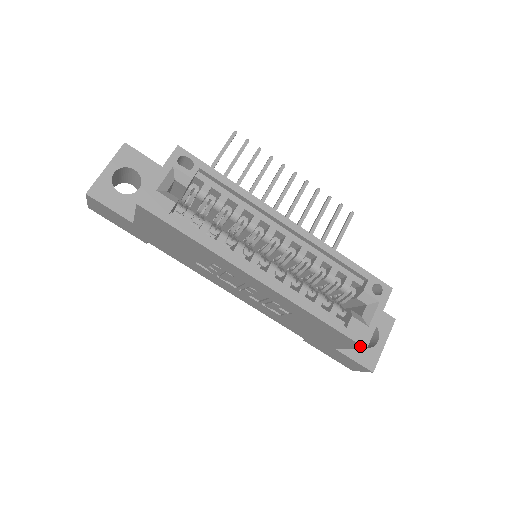
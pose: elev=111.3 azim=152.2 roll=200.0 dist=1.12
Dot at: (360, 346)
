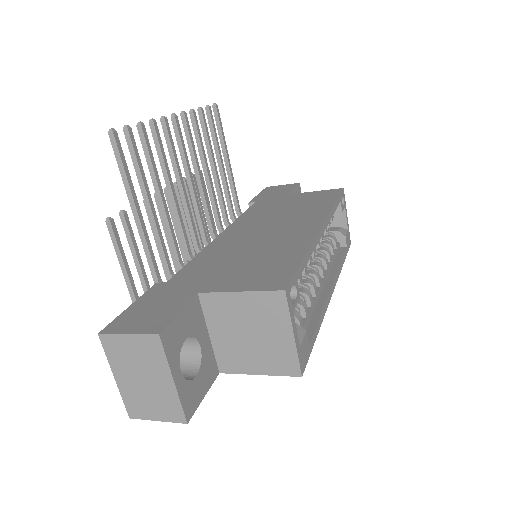
Dot at: occluded
